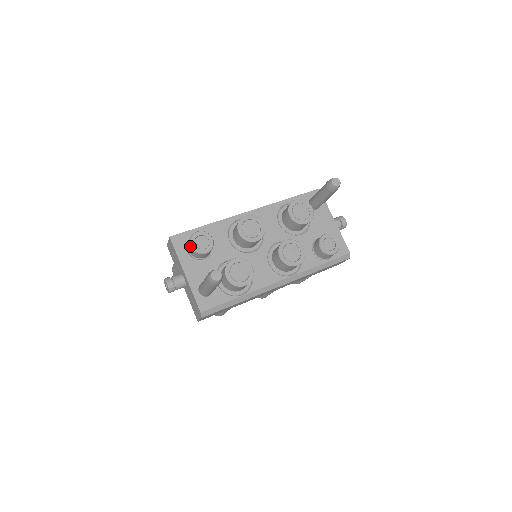
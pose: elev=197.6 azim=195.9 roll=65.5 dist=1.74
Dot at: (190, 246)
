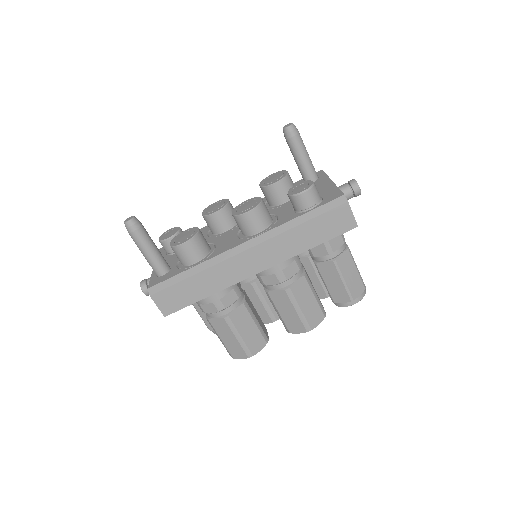
Dot at: occluded
